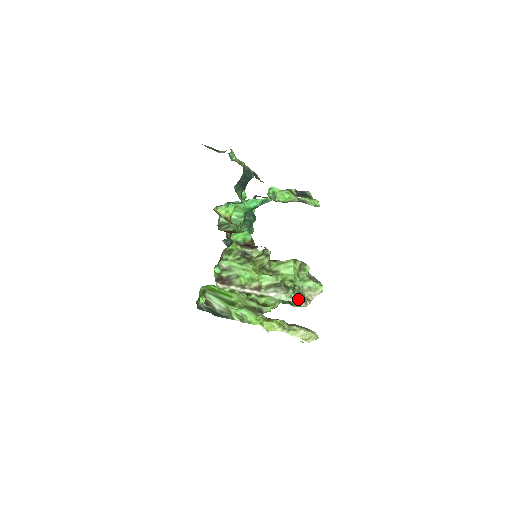
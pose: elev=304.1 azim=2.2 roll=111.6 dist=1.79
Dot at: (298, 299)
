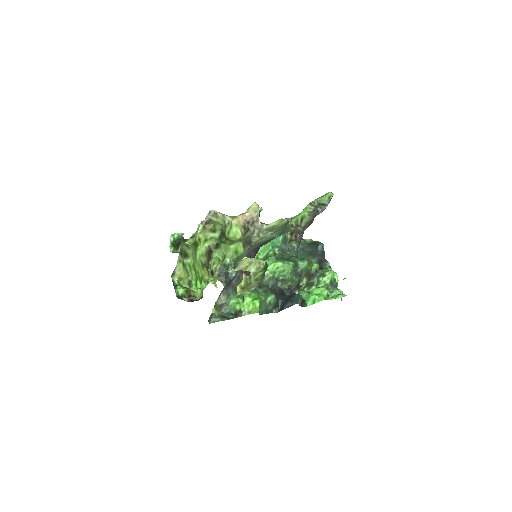
Dot at: occluded
